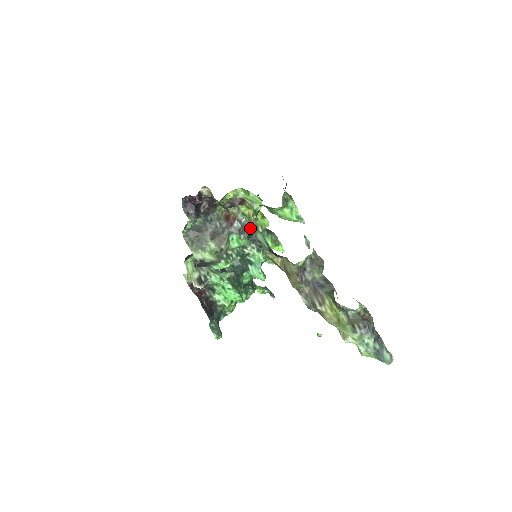
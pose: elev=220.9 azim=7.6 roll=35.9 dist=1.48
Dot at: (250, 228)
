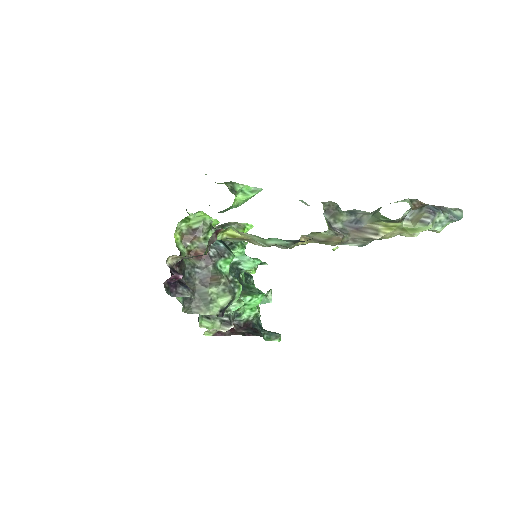
Dot at: (221, 242)
